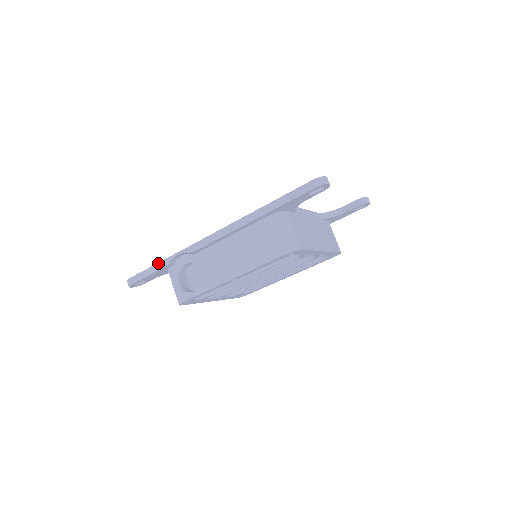
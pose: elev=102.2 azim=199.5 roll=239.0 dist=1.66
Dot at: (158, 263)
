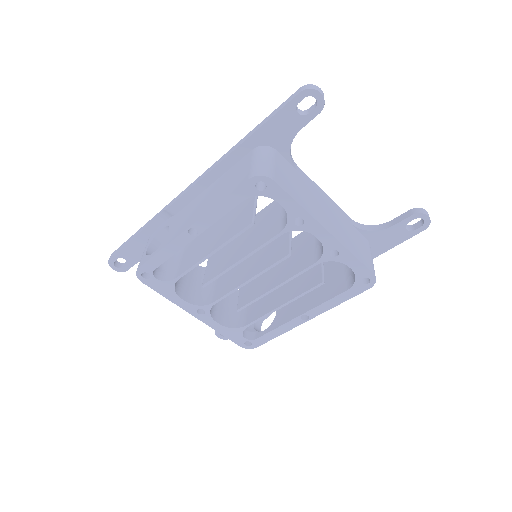
Dot at: (139, 229)
